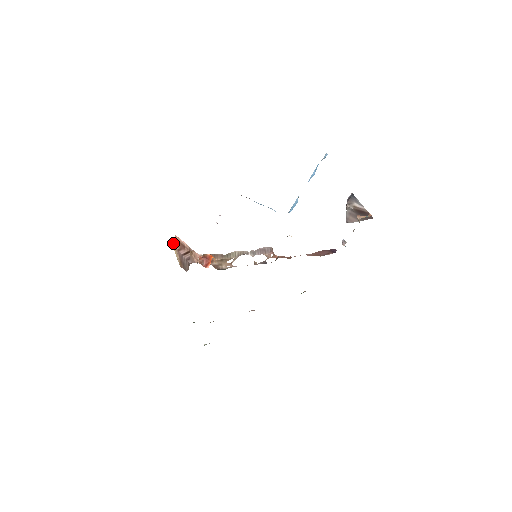
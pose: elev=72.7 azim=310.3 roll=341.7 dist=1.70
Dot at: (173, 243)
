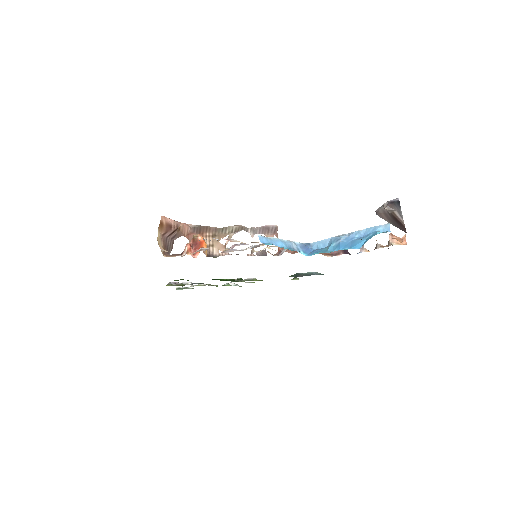
Dot at: (158, 231)
